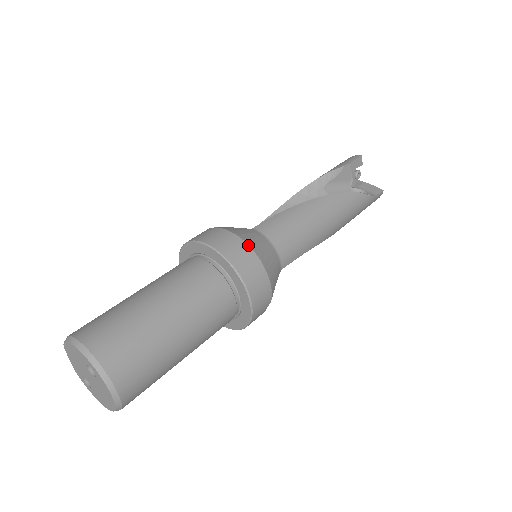
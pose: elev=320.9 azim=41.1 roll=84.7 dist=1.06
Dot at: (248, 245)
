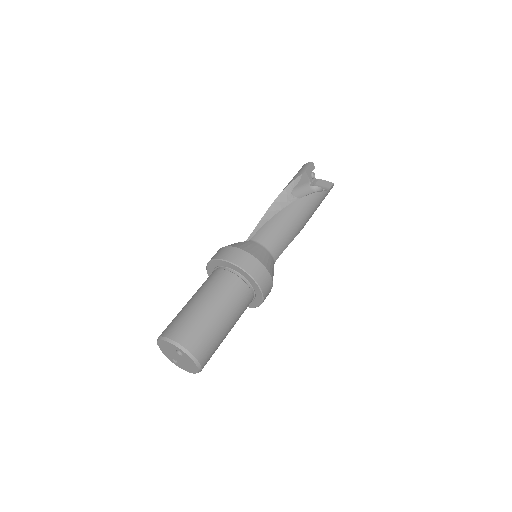
Dot at: (251, 254)
